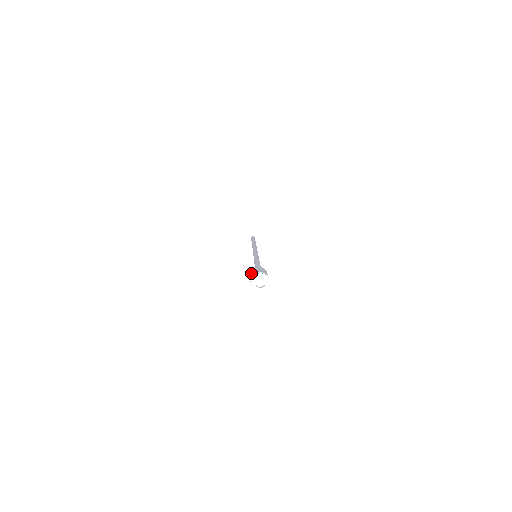
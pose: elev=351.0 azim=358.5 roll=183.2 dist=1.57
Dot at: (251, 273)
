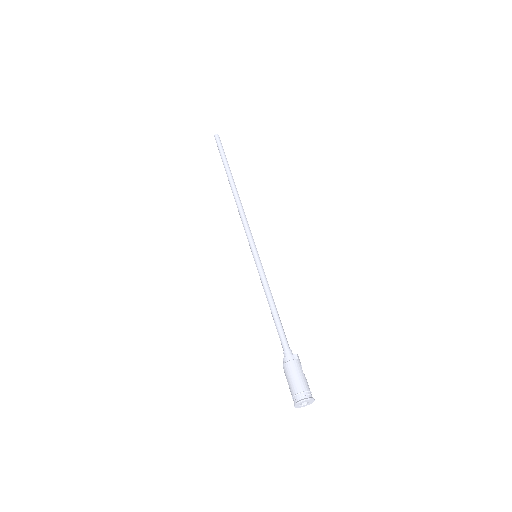
Dot at: occluded
